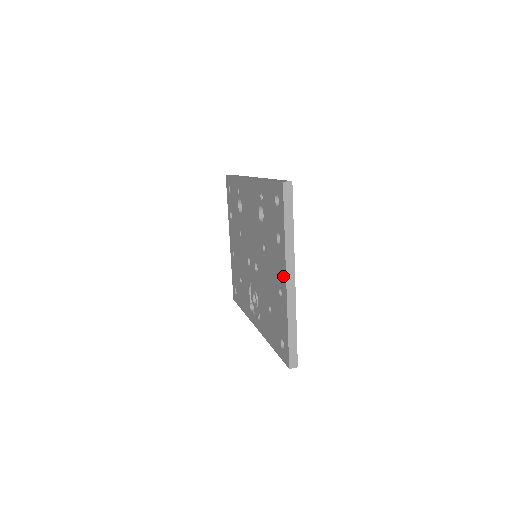
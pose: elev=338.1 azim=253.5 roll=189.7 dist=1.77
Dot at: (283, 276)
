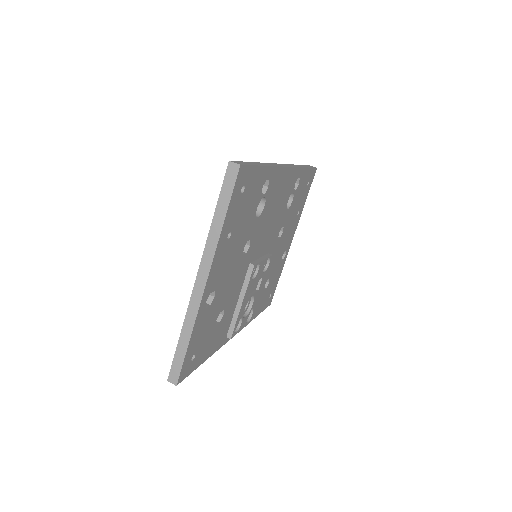
Dot at: occluded
